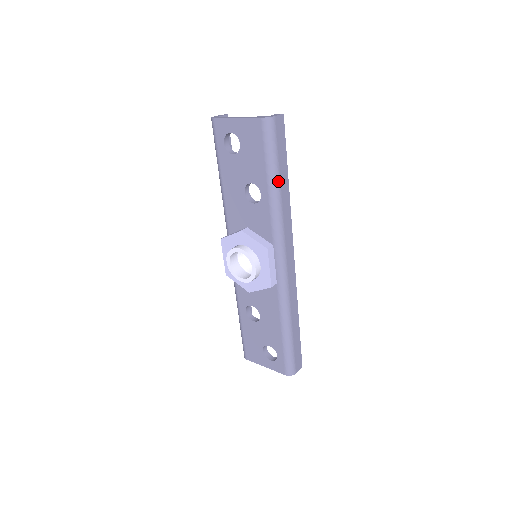
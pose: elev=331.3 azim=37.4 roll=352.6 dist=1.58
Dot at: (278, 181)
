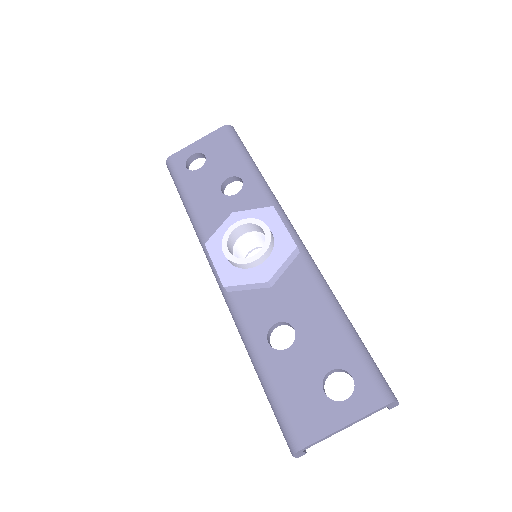
Dot at: (256, 166)
